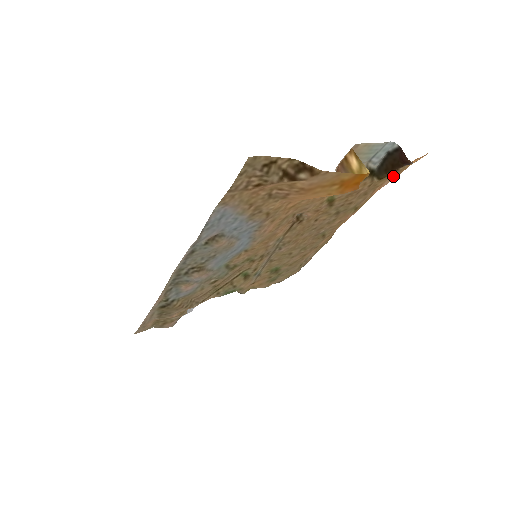
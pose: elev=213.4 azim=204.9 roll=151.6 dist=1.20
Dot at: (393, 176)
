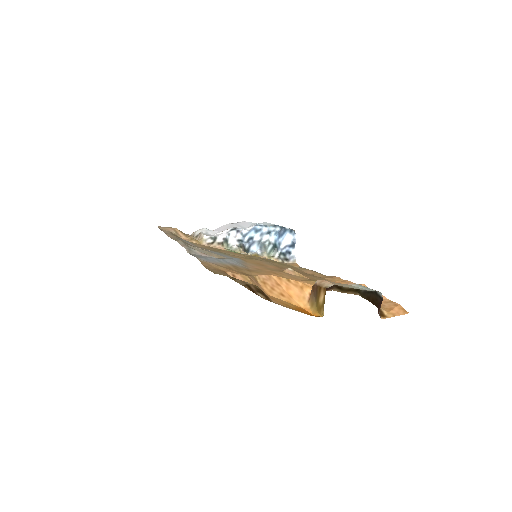
Dot at: occluded
